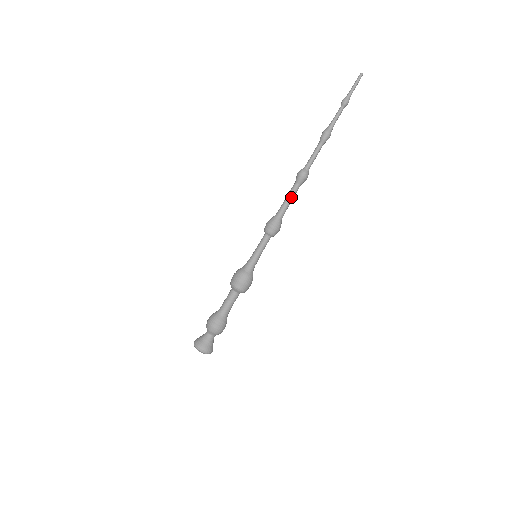
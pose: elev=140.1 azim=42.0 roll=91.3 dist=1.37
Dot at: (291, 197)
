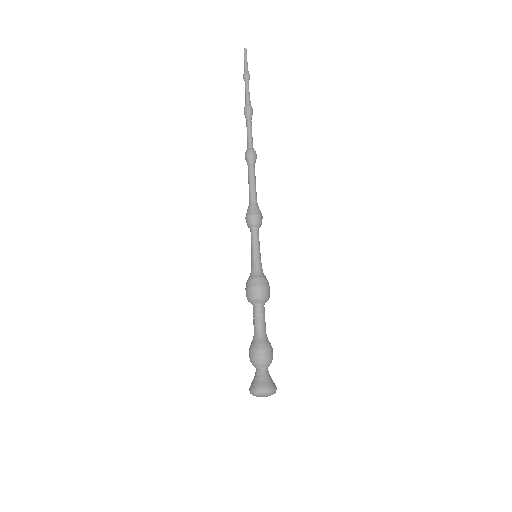
Dot at: (255, 180)
